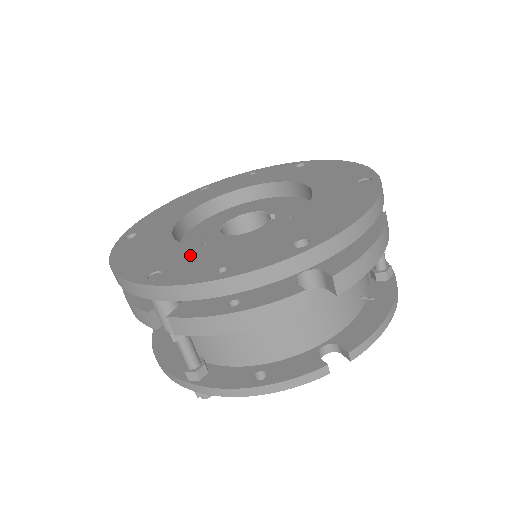
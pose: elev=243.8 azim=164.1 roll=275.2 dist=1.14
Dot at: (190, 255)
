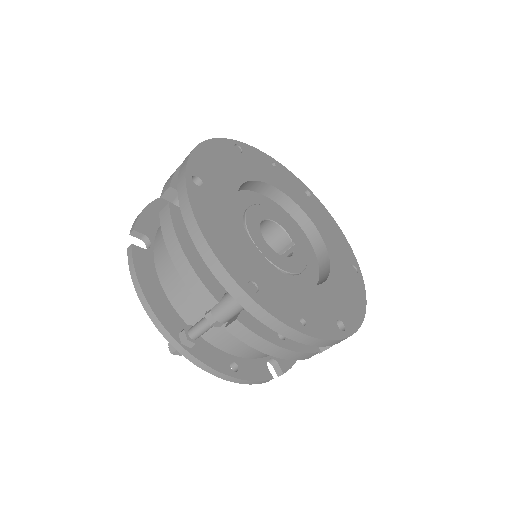
Dot at: (272, 277)
